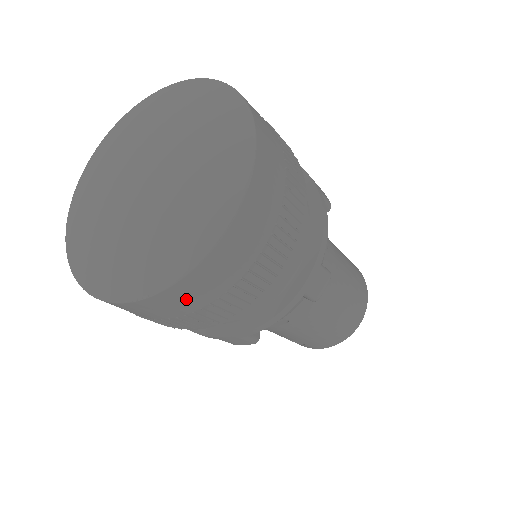
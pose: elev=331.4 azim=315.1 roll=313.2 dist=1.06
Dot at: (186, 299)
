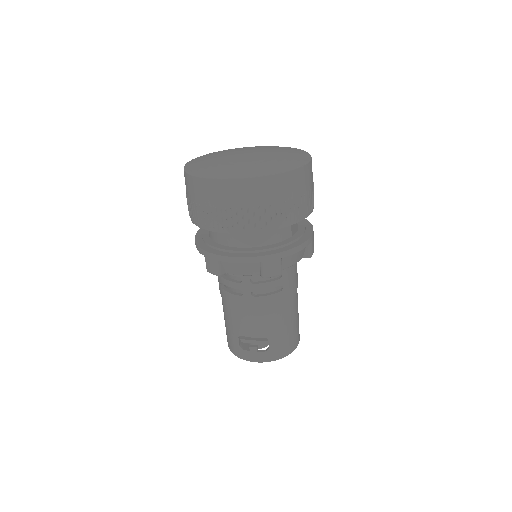
Dot at: (289, 186)
